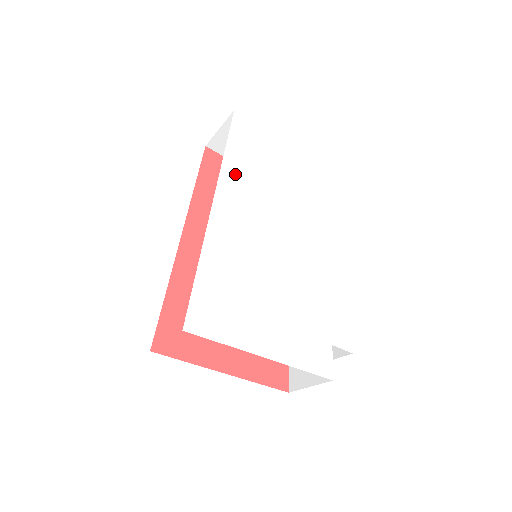
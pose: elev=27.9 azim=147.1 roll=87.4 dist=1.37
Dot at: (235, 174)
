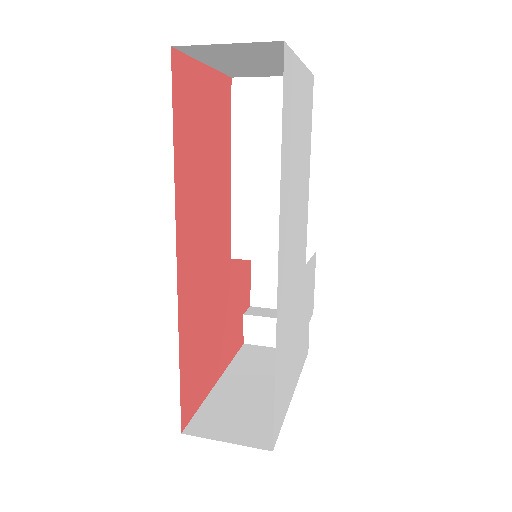
Dot at: (286, 193)
